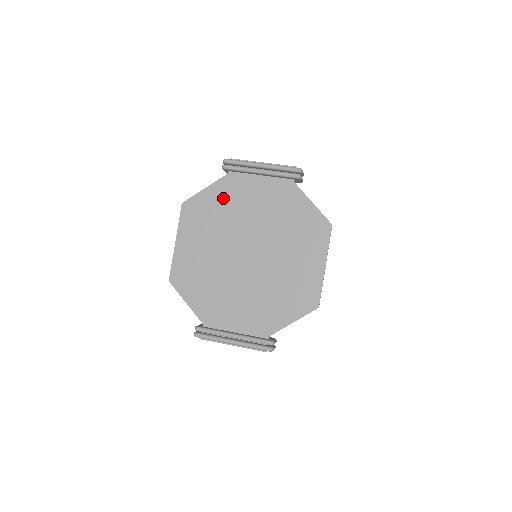
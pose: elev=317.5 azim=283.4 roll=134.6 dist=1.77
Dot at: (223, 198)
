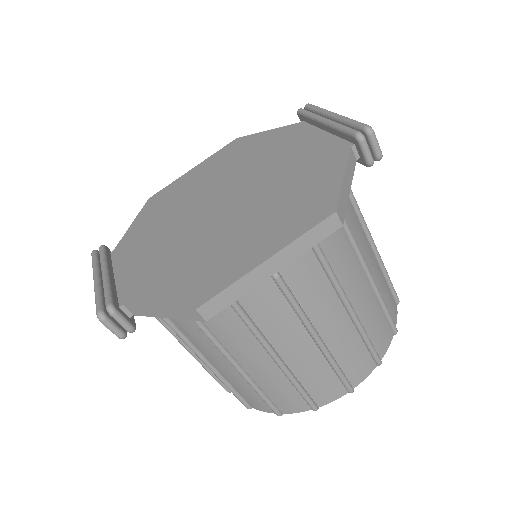
Dot at: (269, 143)
